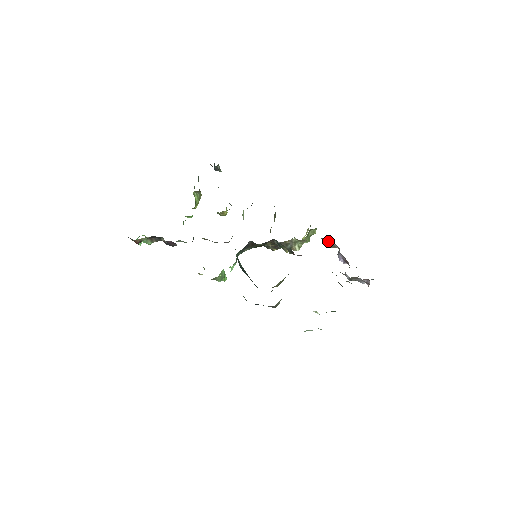
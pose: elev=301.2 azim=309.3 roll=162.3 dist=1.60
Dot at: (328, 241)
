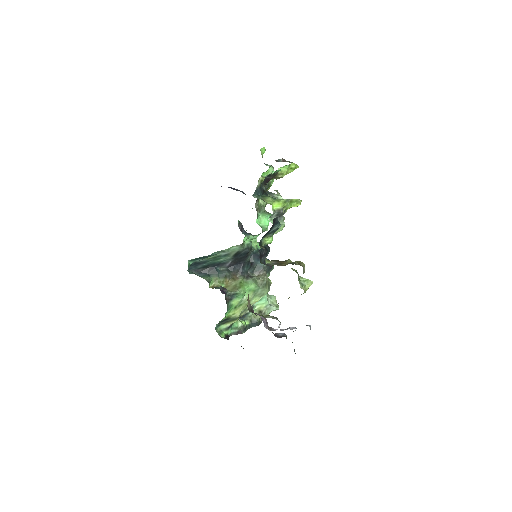
Dot at: occluded
